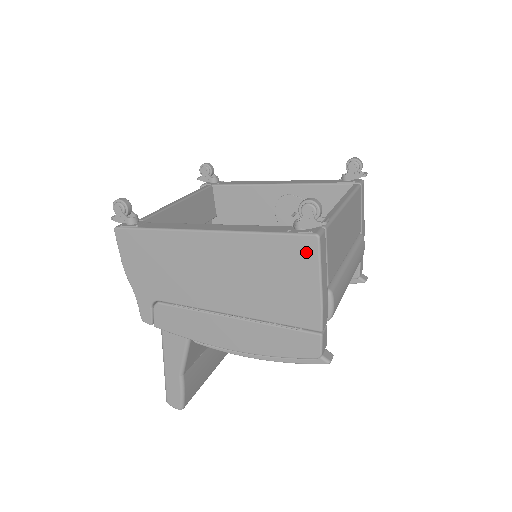
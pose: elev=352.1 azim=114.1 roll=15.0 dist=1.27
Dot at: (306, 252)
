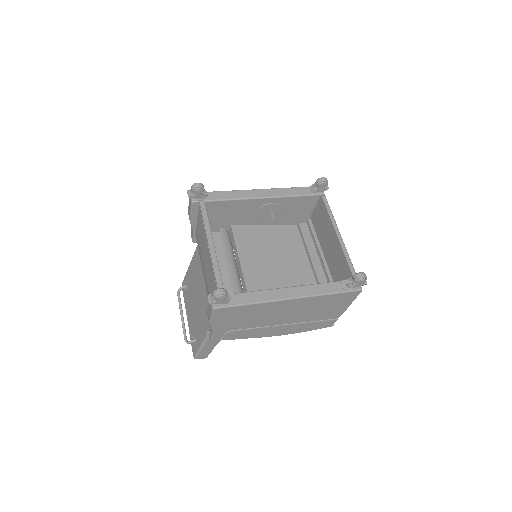
Dot at: (351, 296)
